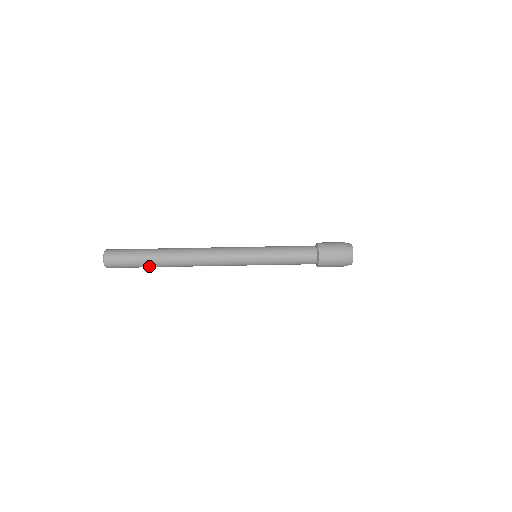
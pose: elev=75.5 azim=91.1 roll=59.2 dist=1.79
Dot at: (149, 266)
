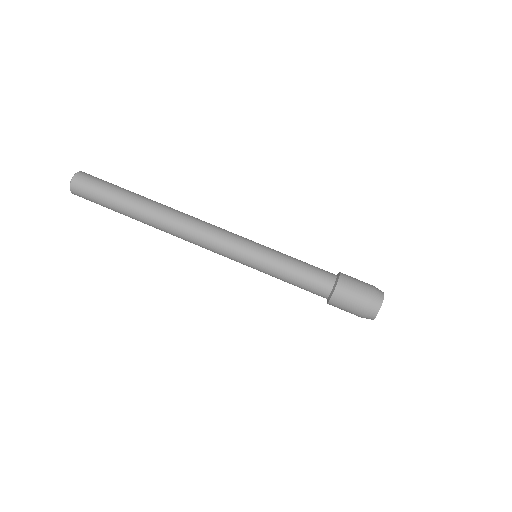
Dot at: (121, 211)
